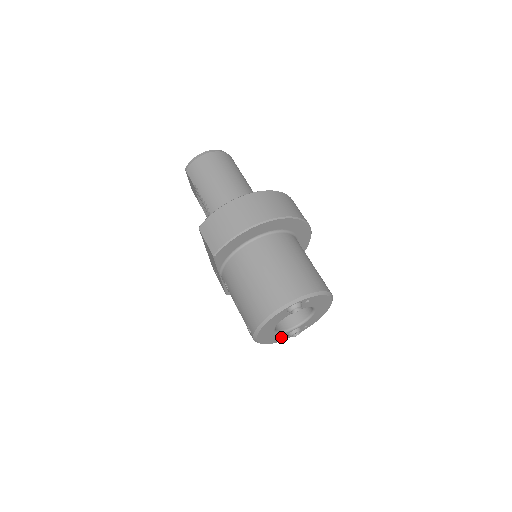
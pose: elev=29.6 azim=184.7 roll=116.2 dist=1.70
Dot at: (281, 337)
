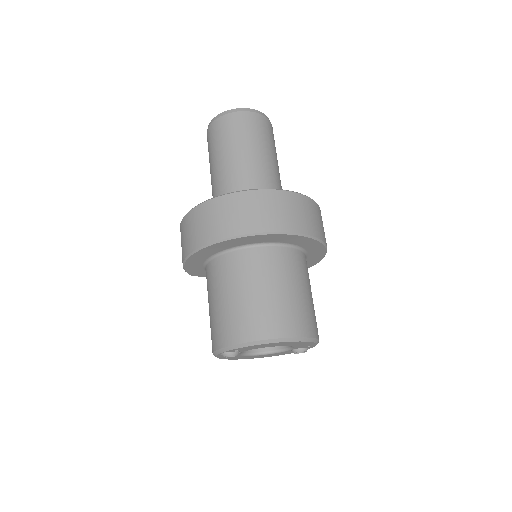
Dot at: (285, 352)
